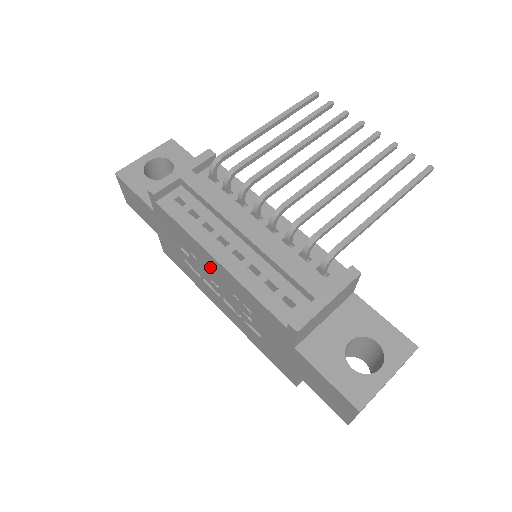
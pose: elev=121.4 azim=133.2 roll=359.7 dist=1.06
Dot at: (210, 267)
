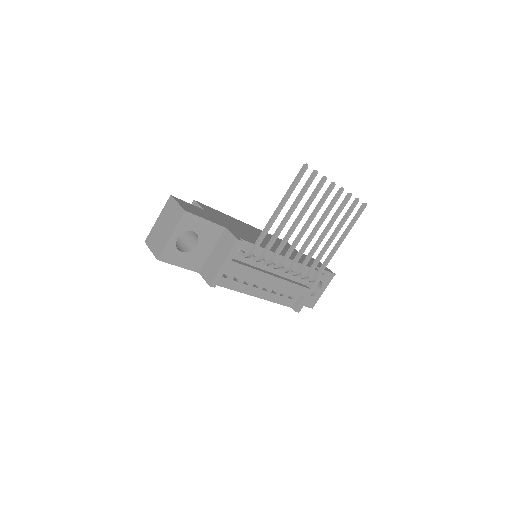
Dot at: occluded
